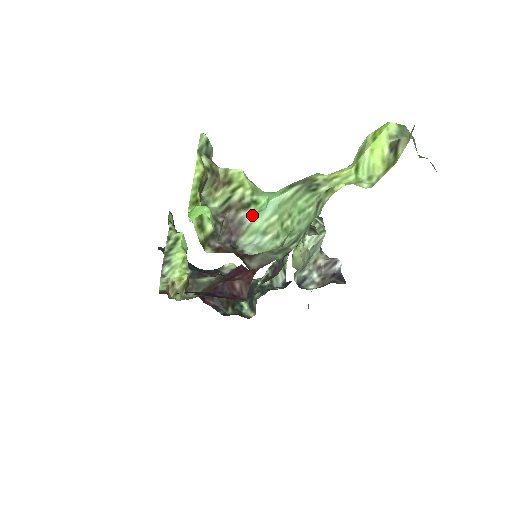
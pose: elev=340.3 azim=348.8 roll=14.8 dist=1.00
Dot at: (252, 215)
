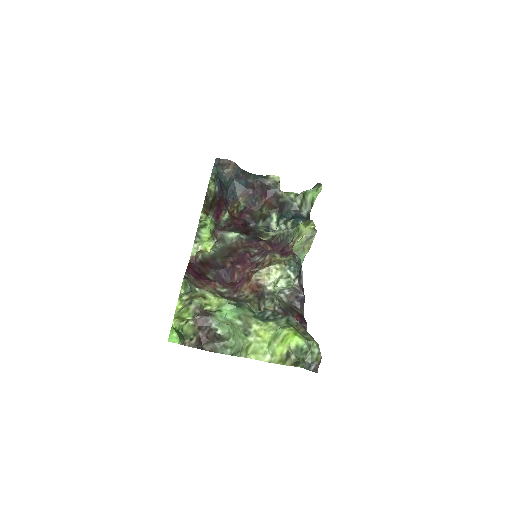
Dot at: (217, 315)
